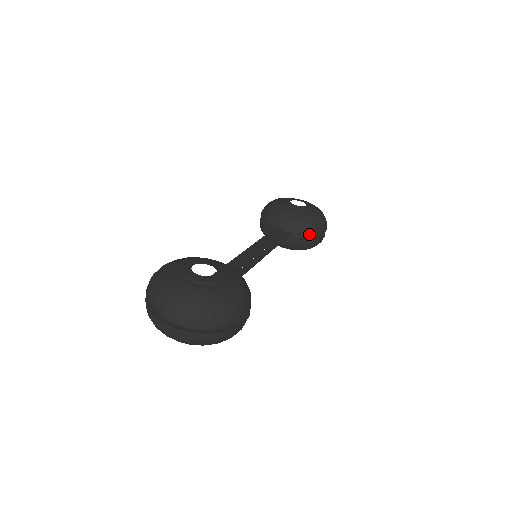
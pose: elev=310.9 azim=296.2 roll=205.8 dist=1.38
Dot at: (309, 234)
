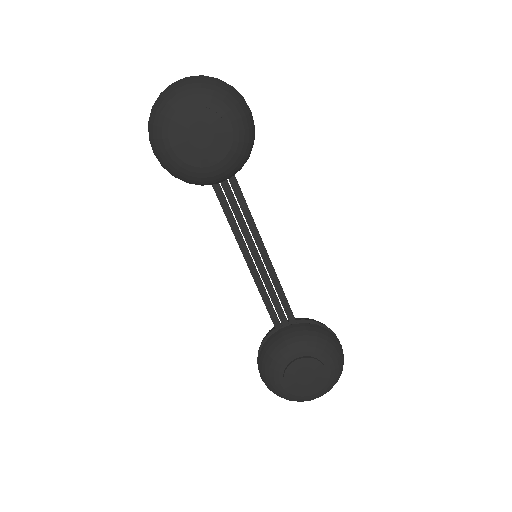
Dot at: (250, 153)
